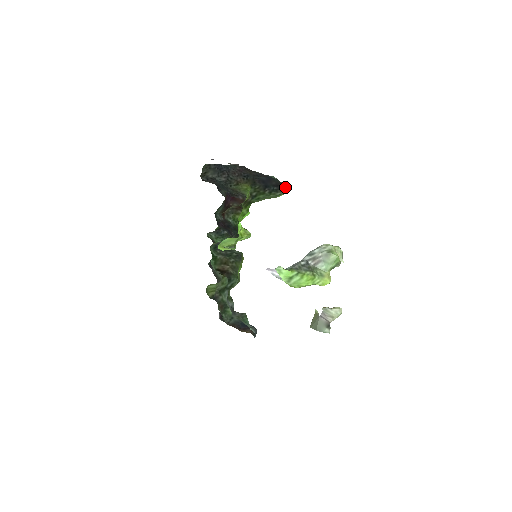
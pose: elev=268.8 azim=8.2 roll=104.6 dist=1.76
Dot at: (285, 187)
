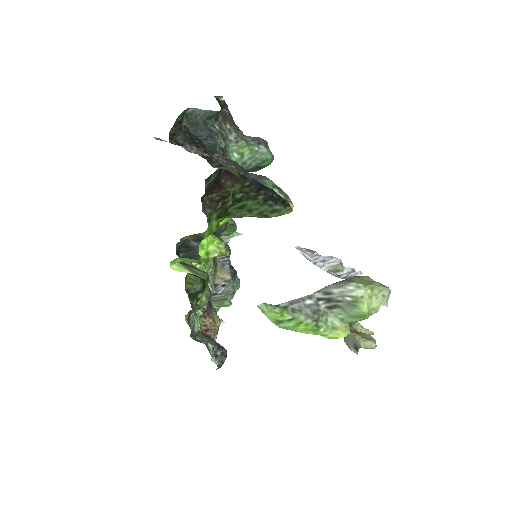
Dot at: (289, 201)
